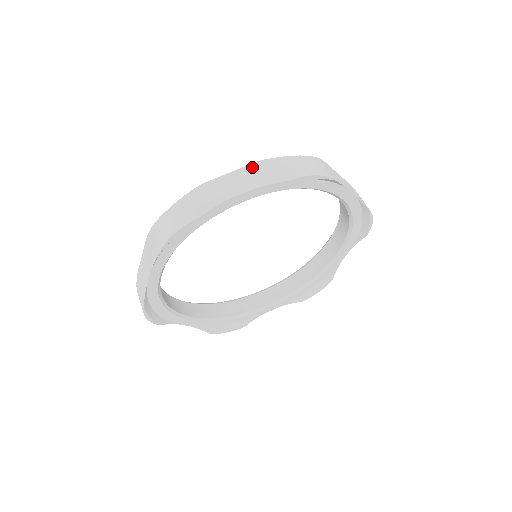
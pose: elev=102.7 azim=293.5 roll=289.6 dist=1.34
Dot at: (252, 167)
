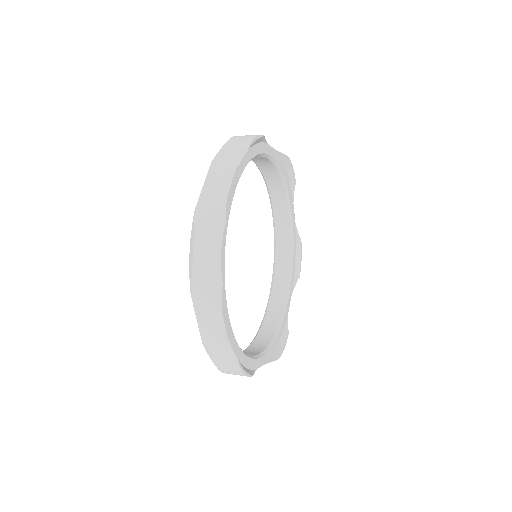
Dot at: (212, 169)
